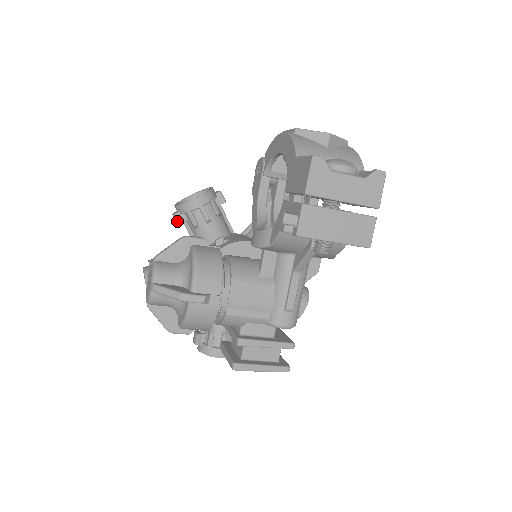
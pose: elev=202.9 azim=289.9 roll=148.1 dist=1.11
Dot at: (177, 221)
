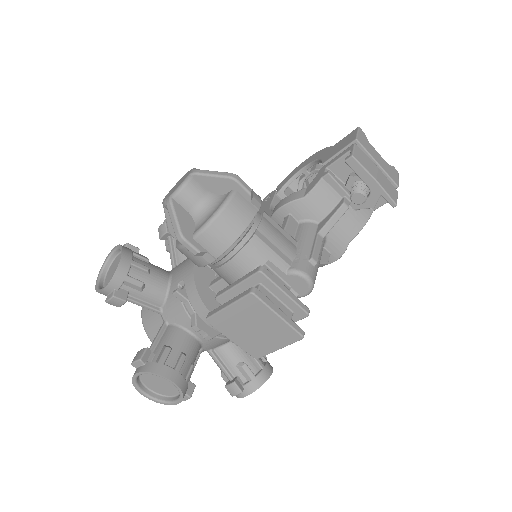
Dot at: (166, 228)
